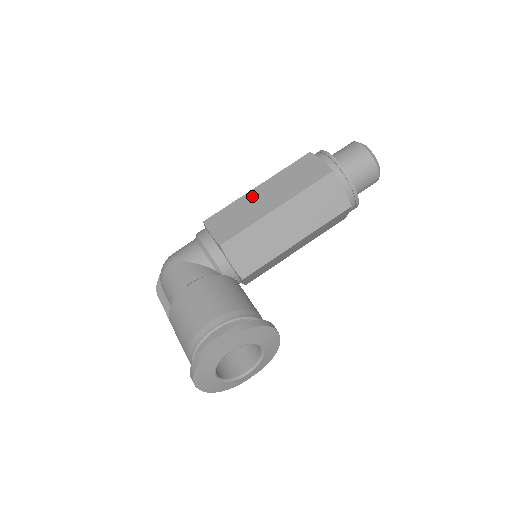
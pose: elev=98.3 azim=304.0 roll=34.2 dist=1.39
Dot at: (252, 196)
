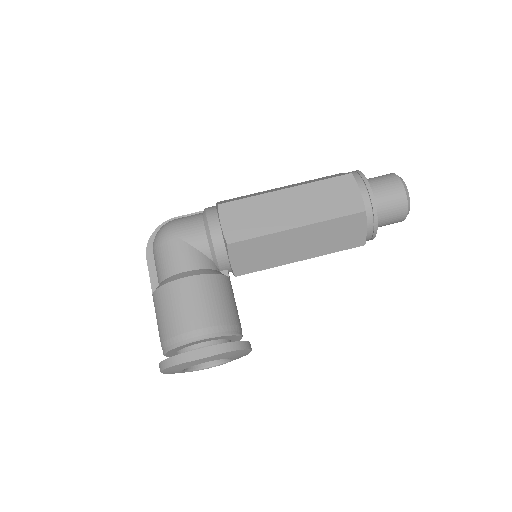
Dot at: (276, 199)
